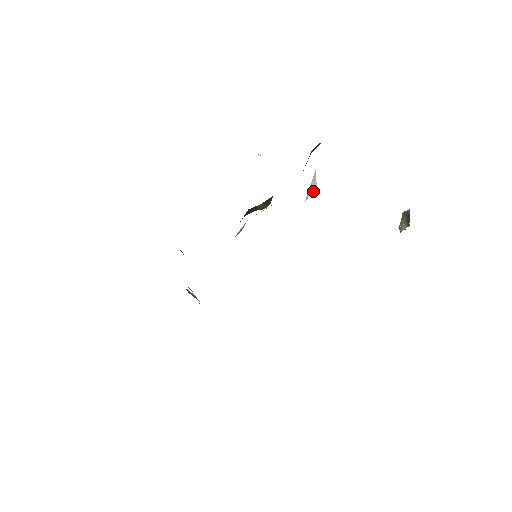
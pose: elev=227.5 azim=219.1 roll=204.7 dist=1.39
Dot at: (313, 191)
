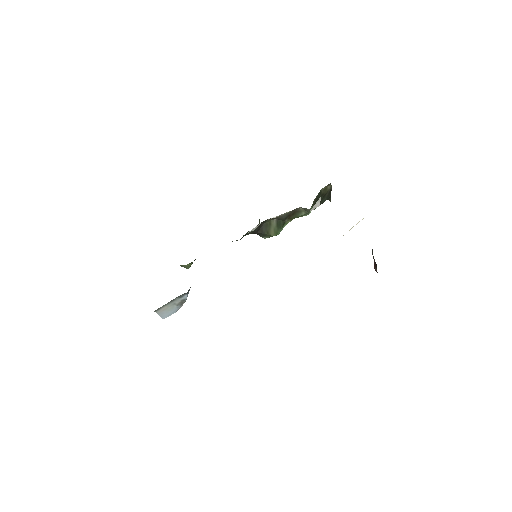
Dot at: occluded
